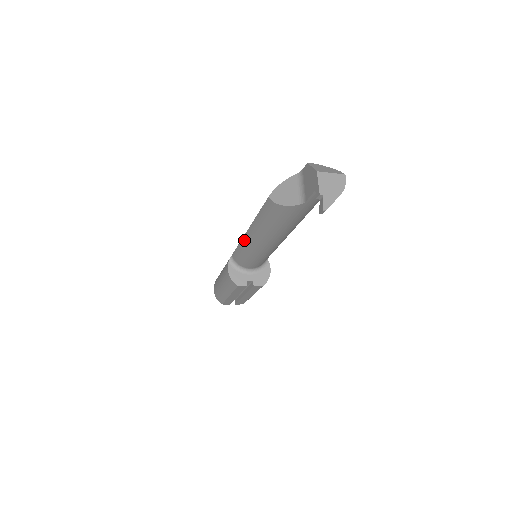
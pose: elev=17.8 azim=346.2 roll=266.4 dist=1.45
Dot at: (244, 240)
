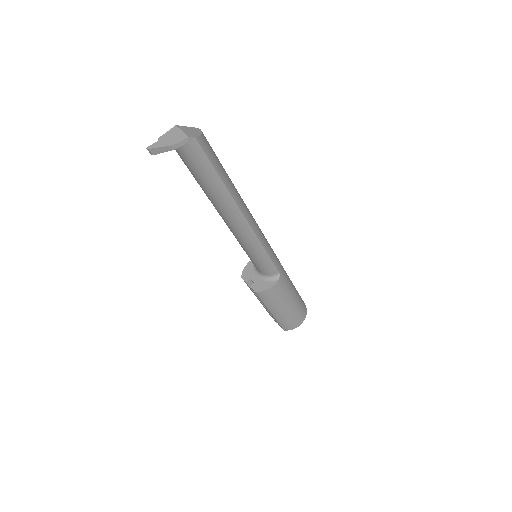
Dot at: occluded
